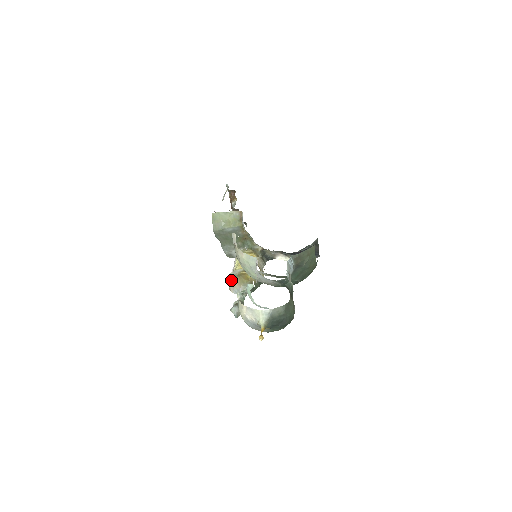
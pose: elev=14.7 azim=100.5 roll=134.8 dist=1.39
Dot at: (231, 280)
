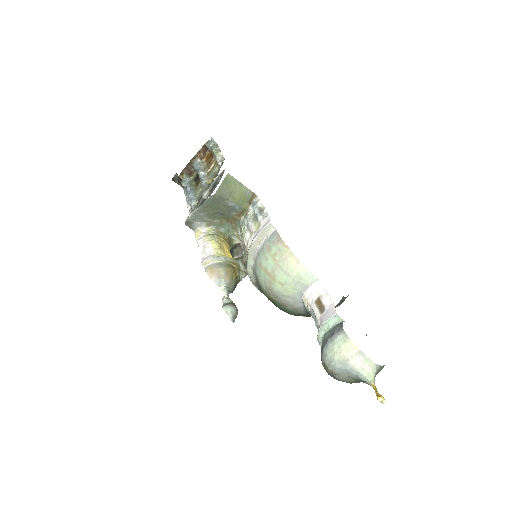
Dot at: (217, 266)
